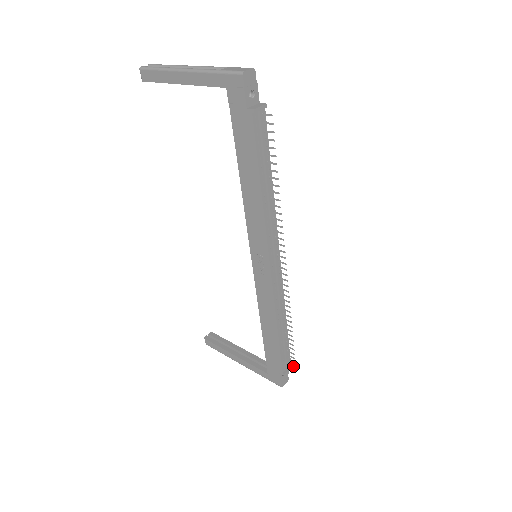
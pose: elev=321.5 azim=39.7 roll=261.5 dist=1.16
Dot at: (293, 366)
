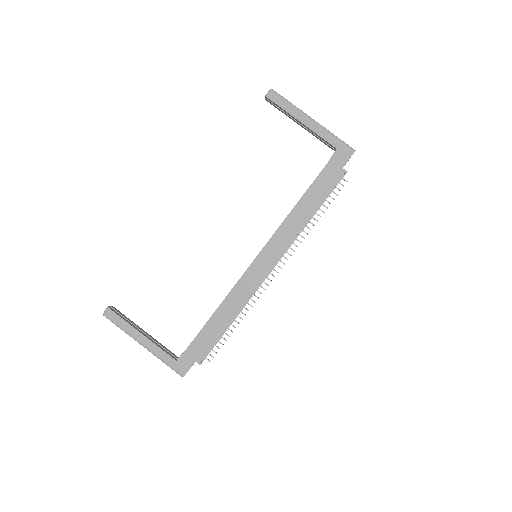
Dot at: (208, 360)
